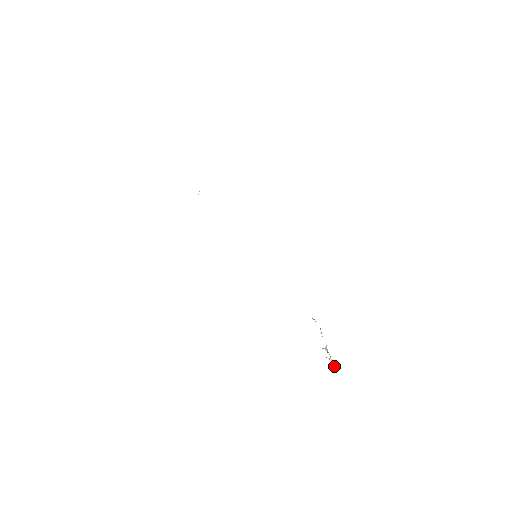
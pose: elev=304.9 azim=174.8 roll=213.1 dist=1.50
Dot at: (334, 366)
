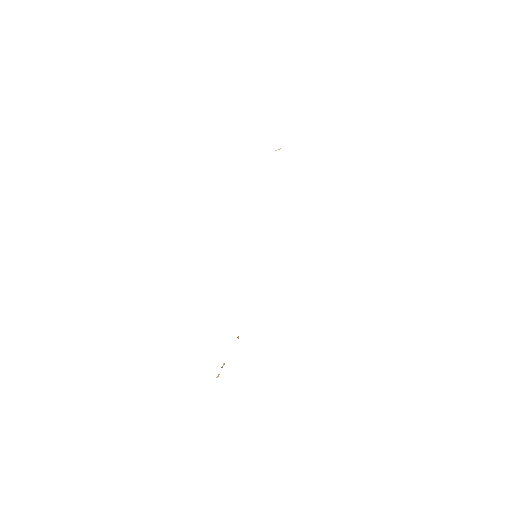
Dot at: occluded
